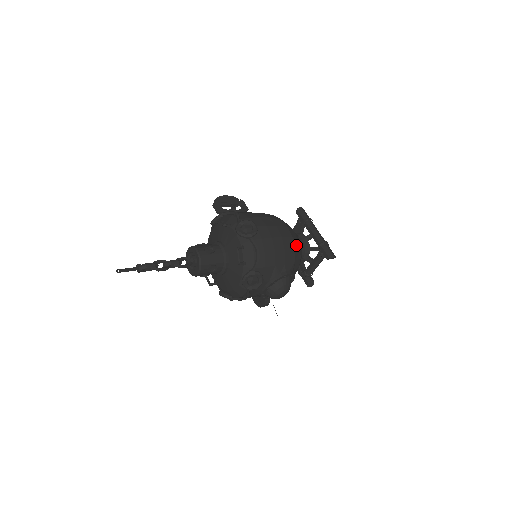
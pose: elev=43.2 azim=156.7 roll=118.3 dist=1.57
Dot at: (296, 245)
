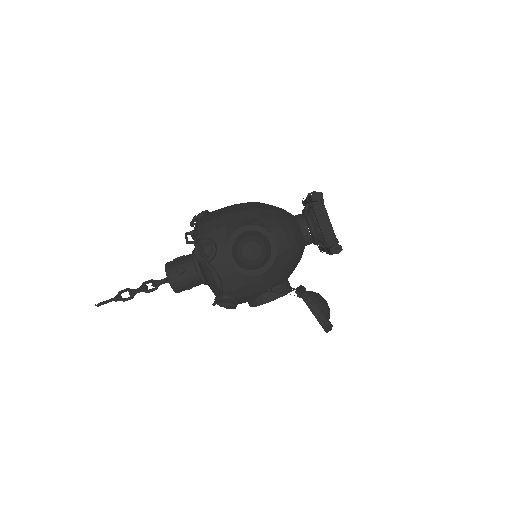
Dot at: (264, 207)
